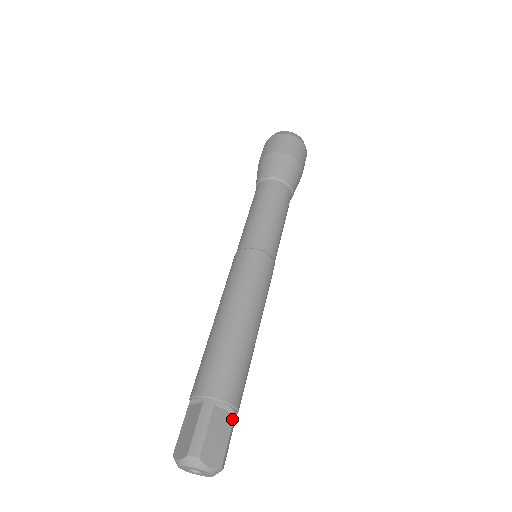
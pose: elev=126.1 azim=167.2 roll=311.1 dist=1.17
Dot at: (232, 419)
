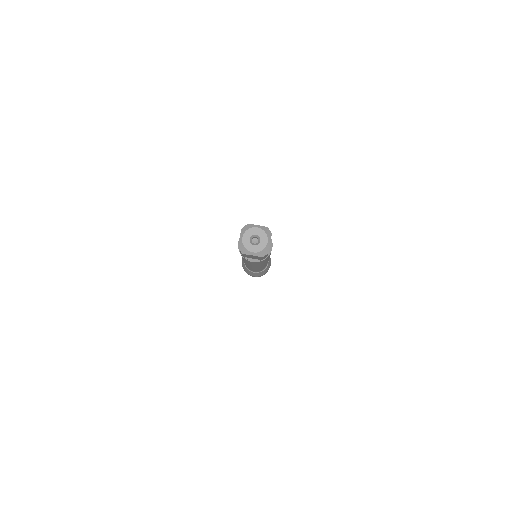
Dot at: occluded
